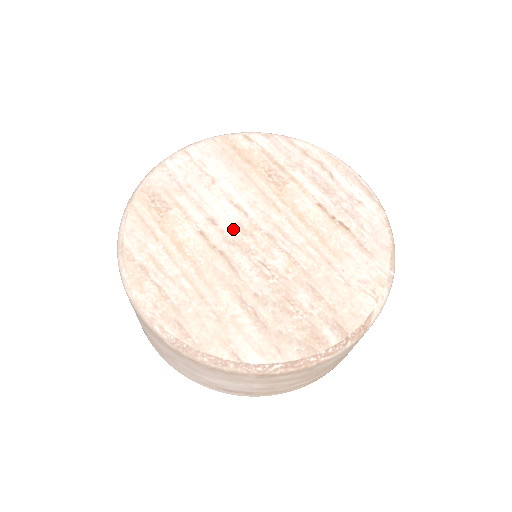
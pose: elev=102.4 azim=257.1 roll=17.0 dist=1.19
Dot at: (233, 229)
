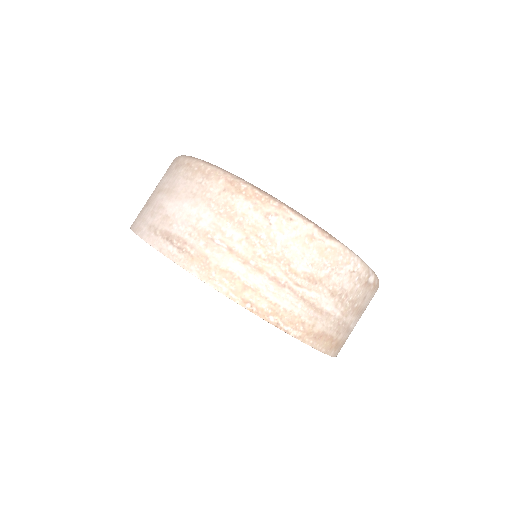
Dot at: occluded
